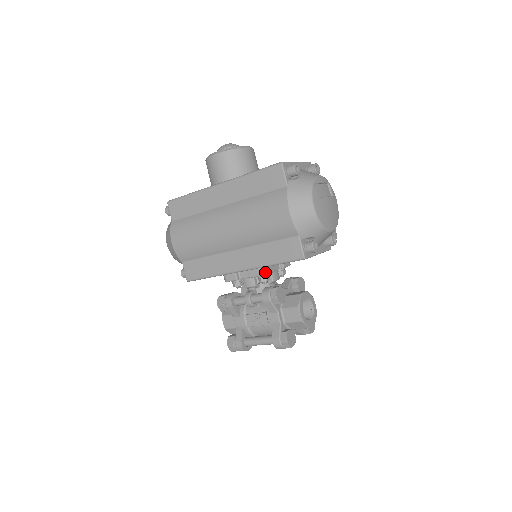
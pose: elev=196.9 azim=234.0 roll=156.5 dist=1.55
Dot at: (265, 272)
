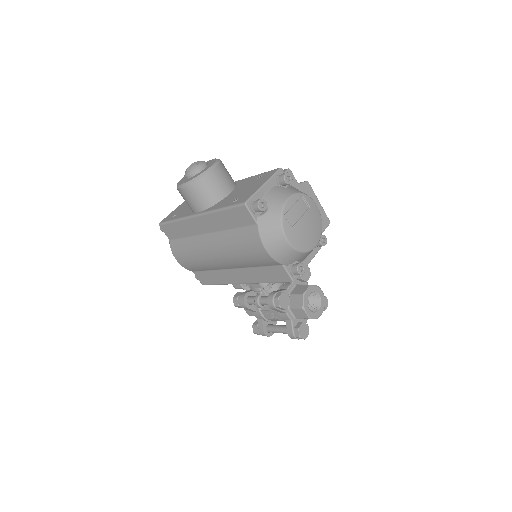
Dot at: (264, 285)
